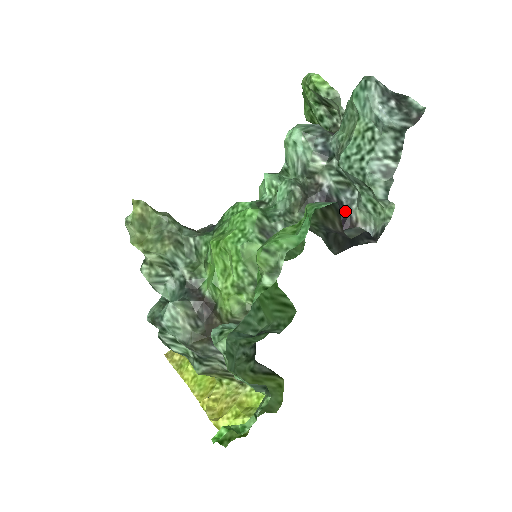
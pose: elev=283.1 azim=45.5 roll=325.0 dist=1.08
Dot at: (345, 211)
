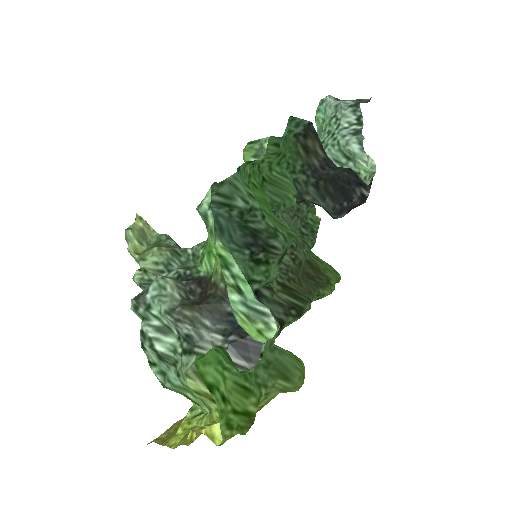
Dot at: occluded
